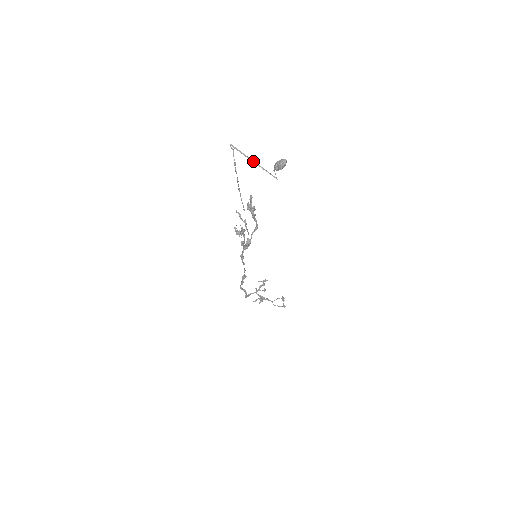
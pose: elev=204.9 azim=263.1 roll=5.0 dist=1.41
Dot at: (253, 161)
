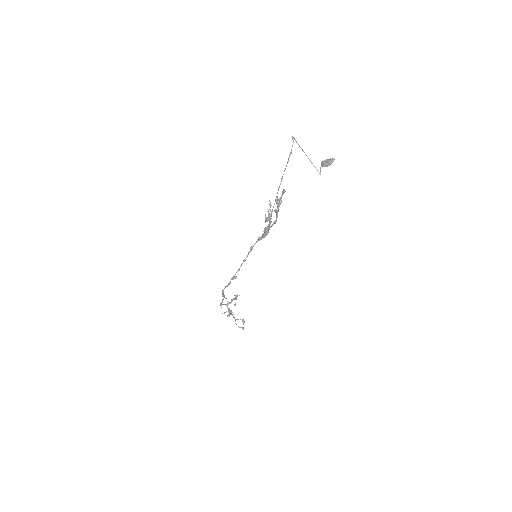
Dot at: (306, 155)
